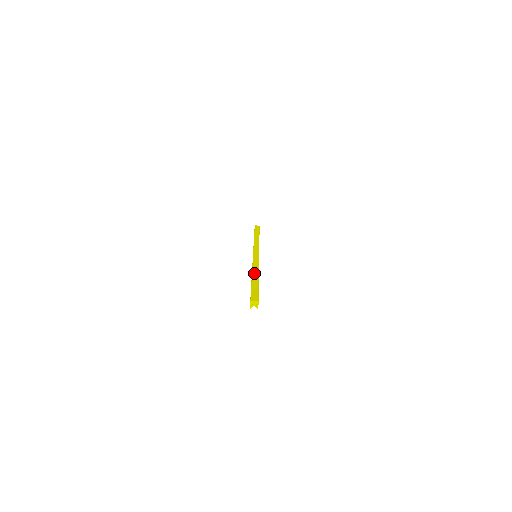
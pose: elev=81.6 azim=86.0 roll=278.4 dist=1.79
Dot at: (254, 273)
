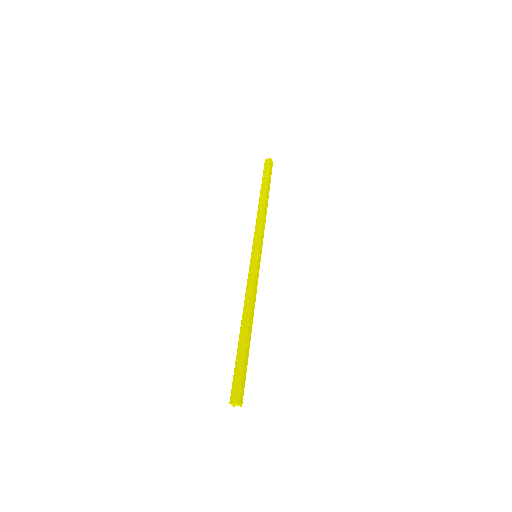
Dot at: (243, 320)
